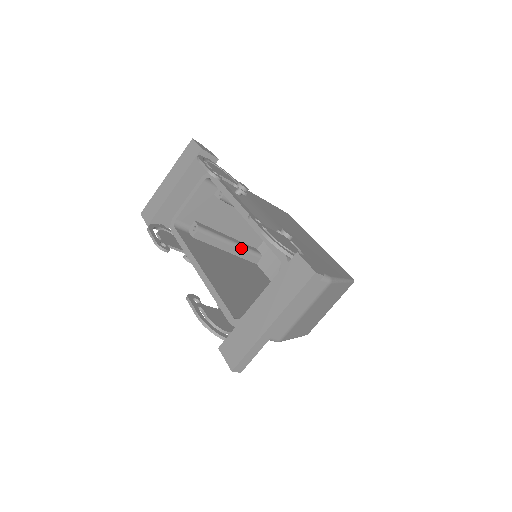
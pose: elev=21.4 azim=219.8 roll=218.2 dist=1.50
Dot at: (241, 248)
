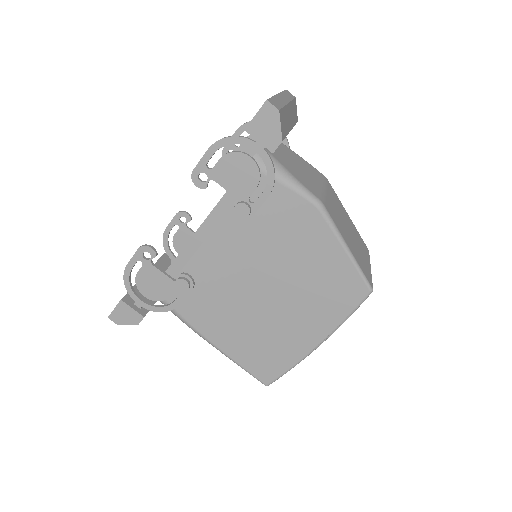
Dot at: occluded
